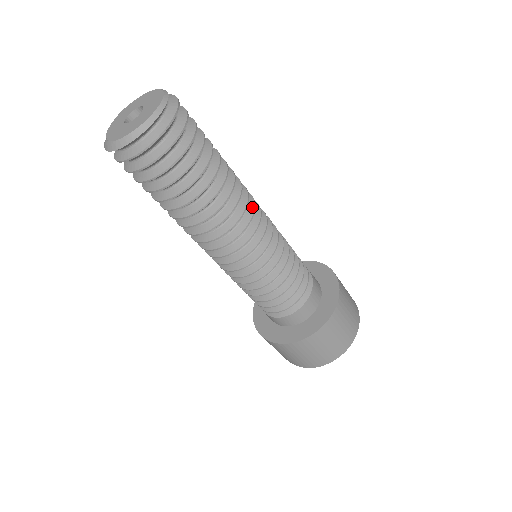
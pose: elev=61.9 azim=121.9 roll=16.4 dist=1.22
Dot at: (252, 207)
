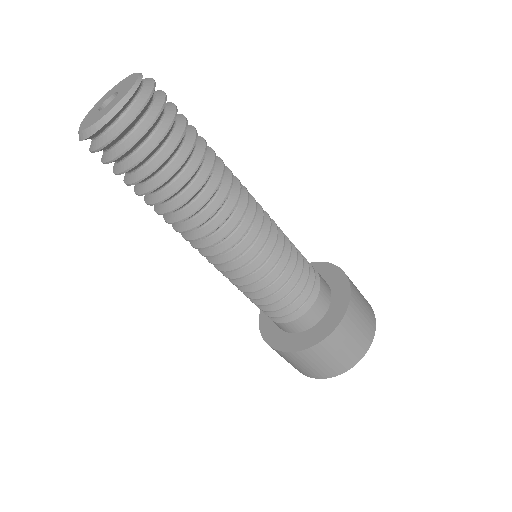
Dot at: (242, 211)
